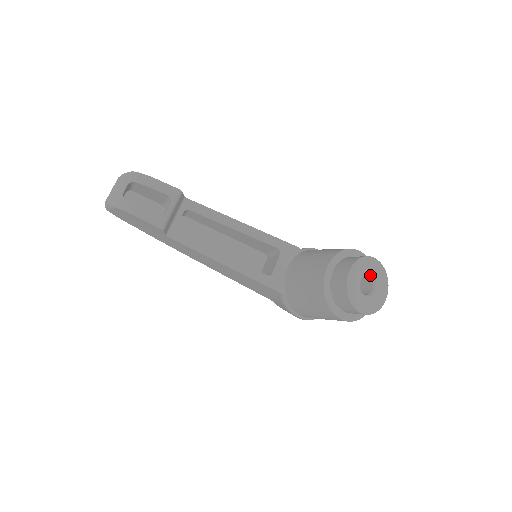
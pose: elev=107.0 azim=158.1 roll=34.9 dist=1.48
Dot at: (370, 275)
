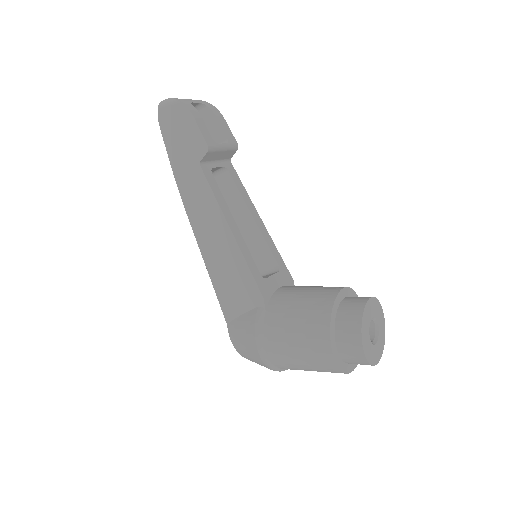
Dot at: (377, 325)
